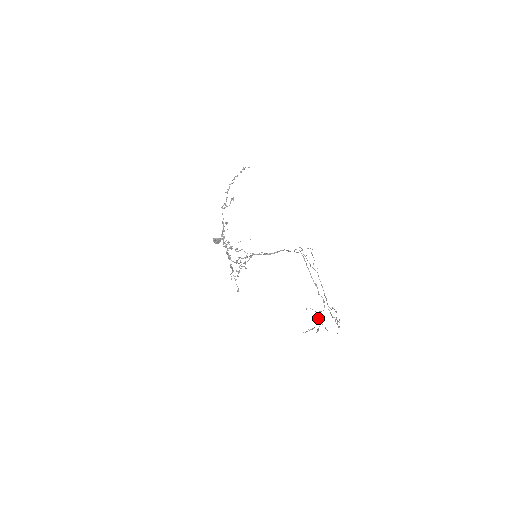
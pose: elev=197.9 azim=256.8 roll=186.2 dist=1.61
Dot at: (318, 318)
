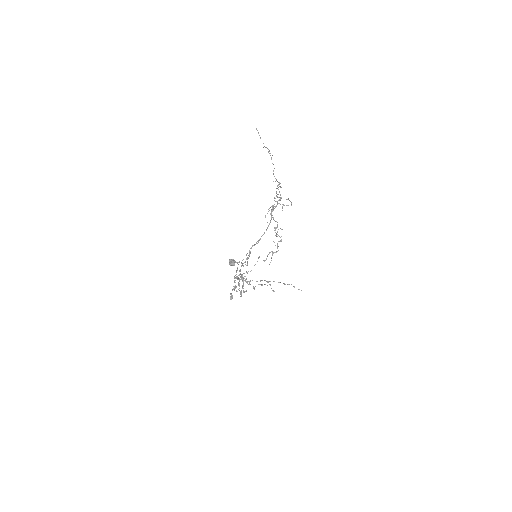
Dot at: (277, 227)
